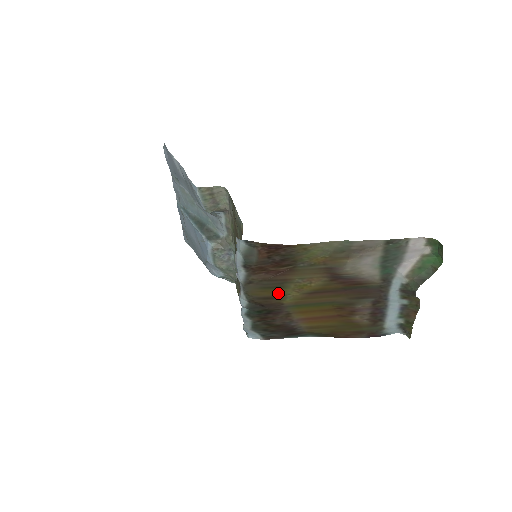
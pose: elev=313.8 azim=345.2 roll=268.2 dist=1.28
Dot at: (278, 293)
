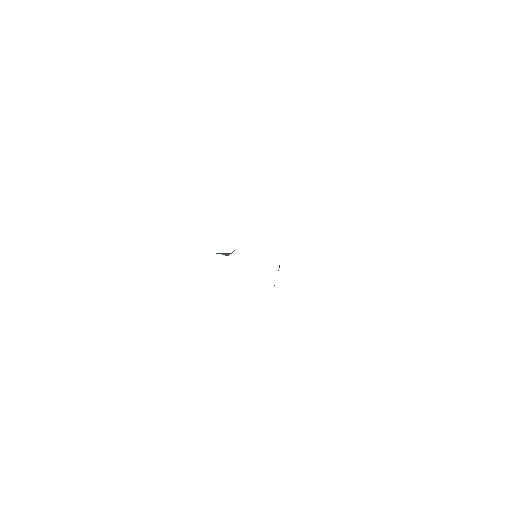
Dot at: occluded
